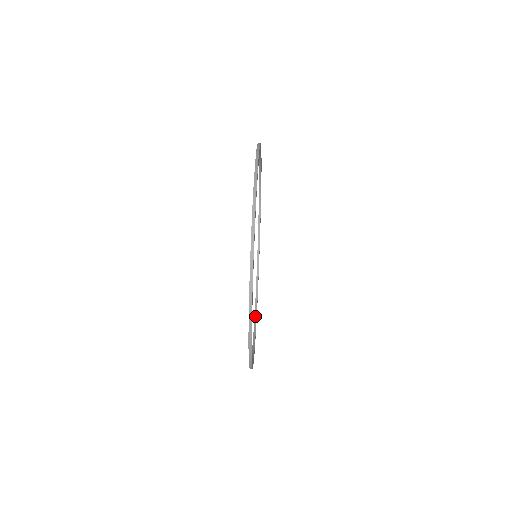
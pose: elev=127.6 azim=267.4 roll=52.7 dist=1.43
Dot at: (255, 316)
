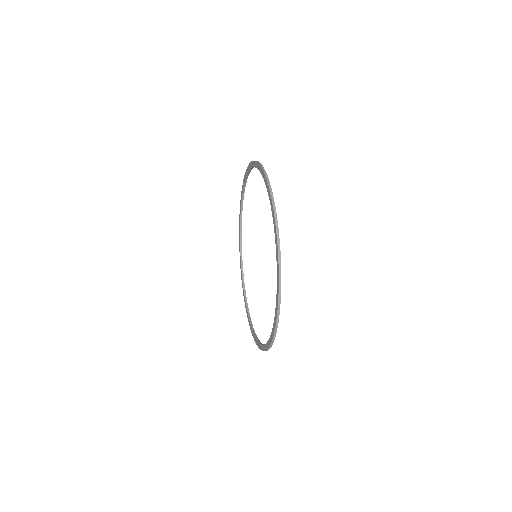
Dot at: (256, 337)
